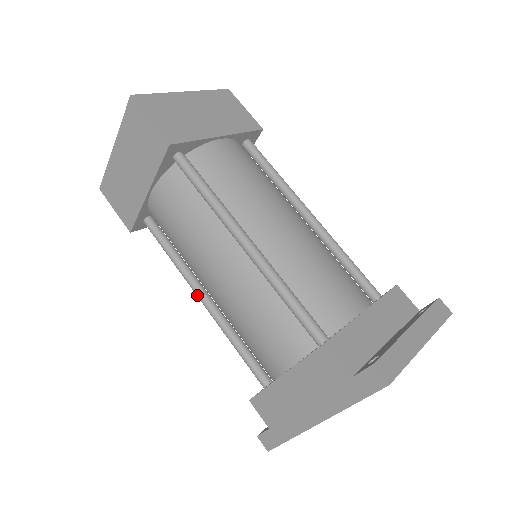
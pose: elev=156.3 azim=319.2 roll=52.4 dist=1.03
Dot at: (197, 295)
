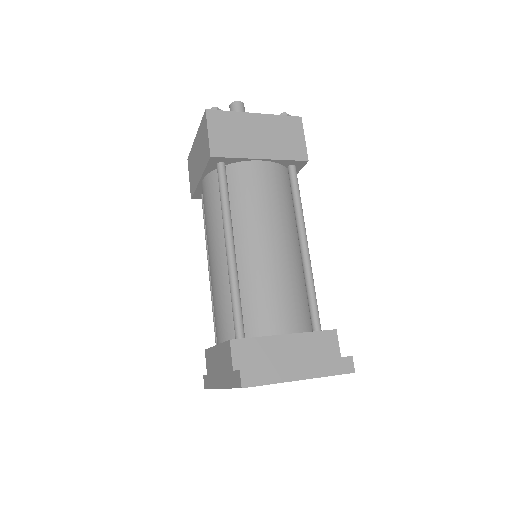
Dot at: (208, 263)
